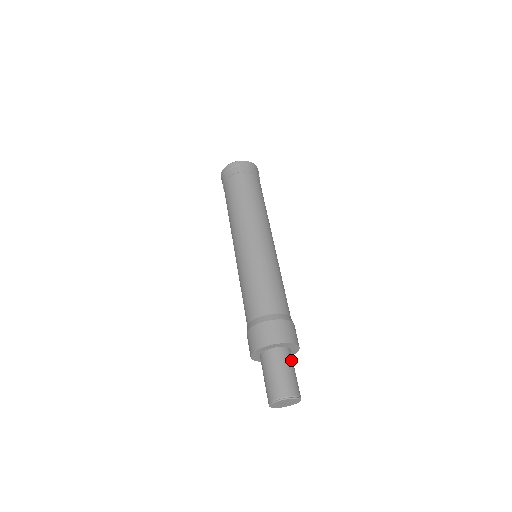
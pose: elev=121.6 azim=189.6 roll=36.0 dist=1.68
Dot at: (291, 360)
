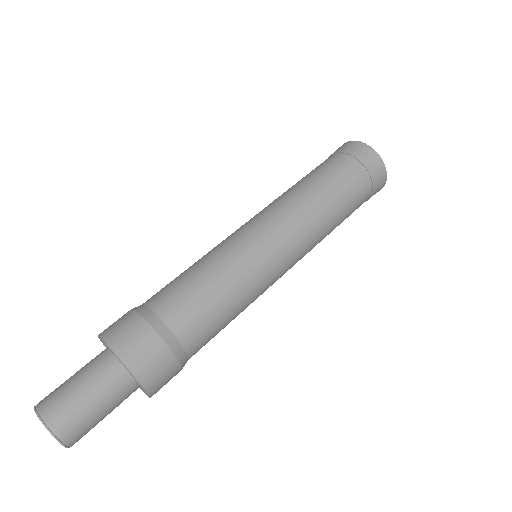
Dot at: (104, 378)
